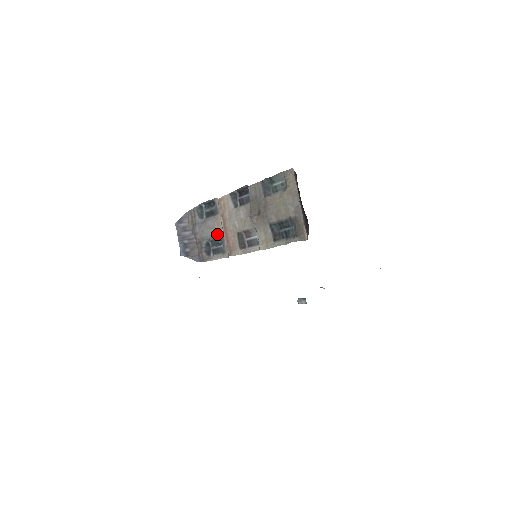
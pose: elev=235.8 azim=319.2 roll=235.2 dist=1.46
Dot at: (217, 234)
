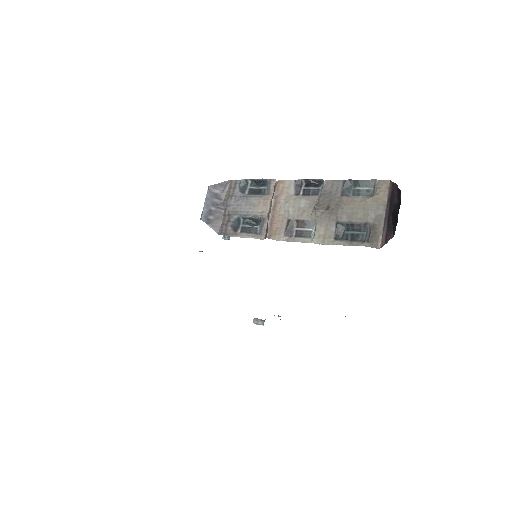
Dot at: (259, 213)
